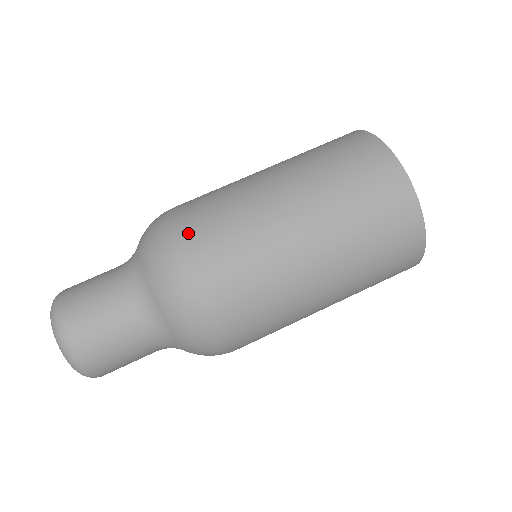
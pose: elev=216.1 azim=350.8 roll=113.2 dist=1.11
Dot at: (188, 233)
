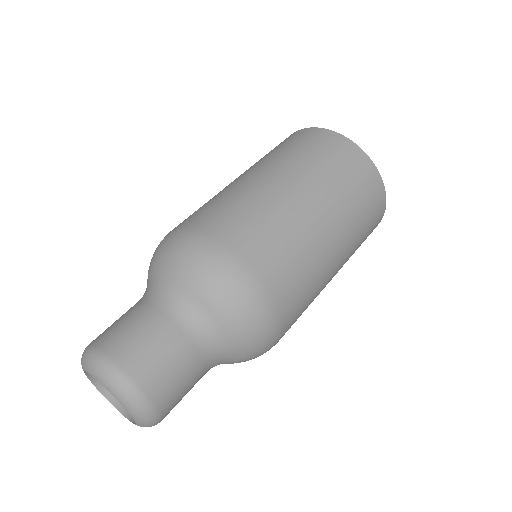
Dot at: (283, 312)
